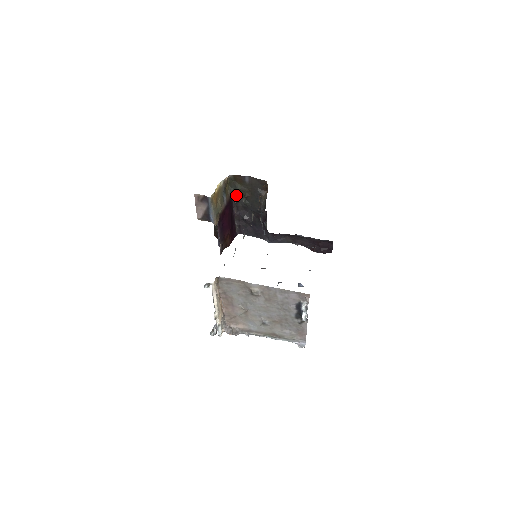
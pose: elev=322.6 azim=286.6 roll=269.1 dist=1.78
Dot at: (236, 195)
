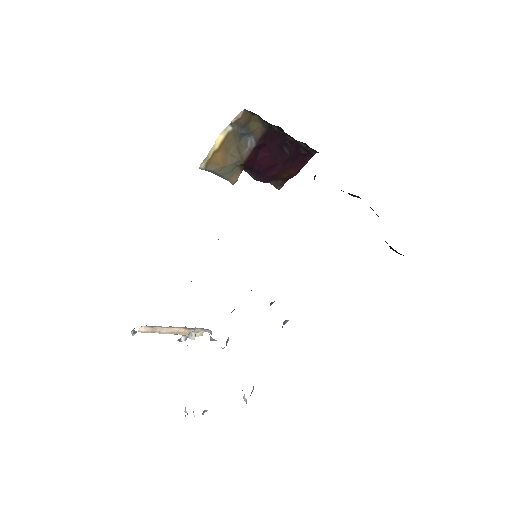
Dot at: occluded
